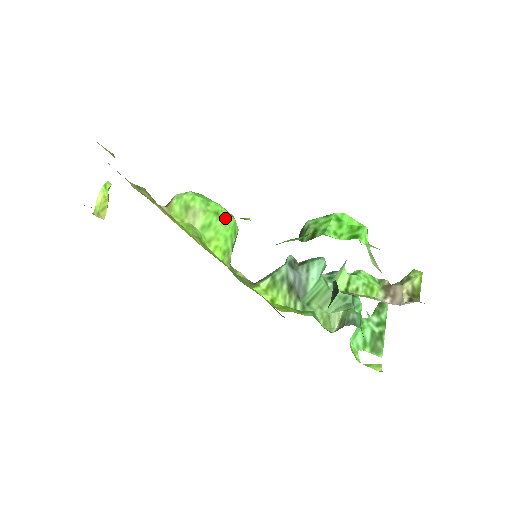
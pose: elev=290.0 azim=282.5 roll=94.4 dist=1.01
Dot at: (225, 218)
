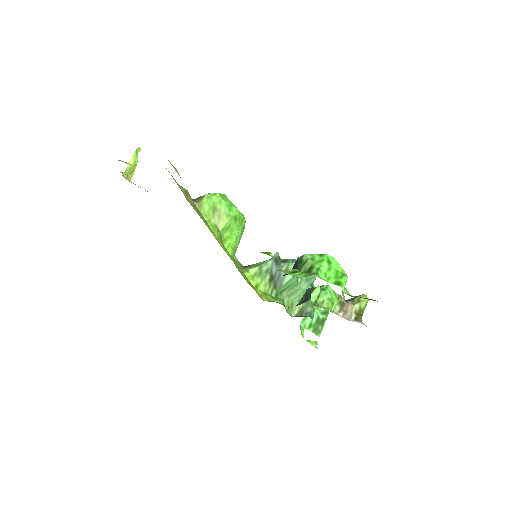
Dot at: (240, 221)
